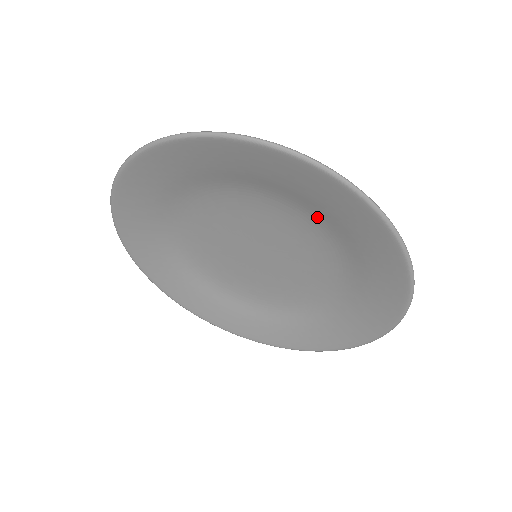
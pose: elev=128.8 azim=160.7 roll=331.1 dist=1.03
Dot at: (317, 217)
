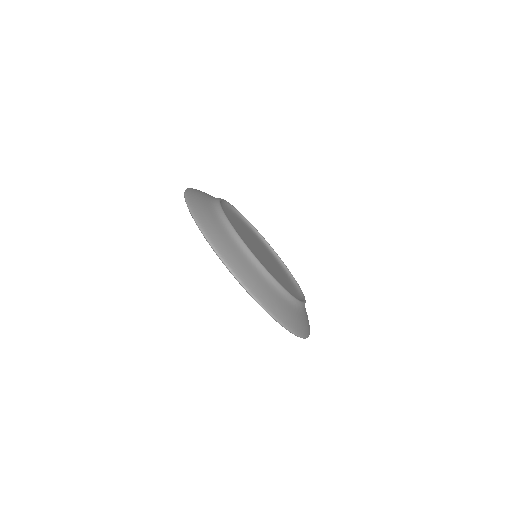
Dot at: occluded
